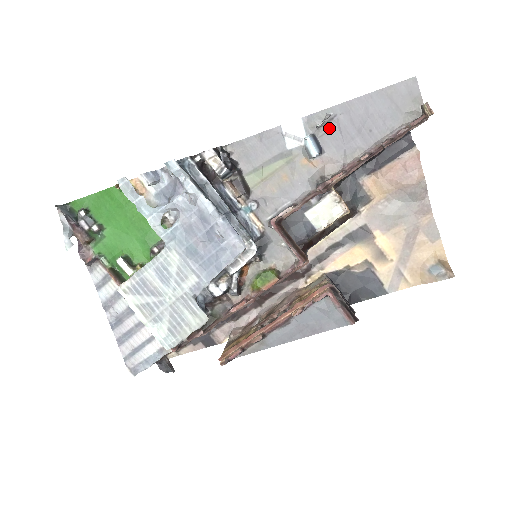
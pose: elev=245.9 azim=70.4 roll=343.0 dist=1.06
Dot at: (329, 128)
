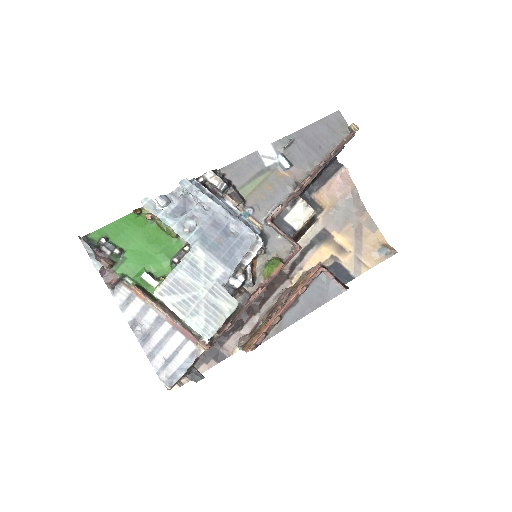
Dot at: (292, 148)
